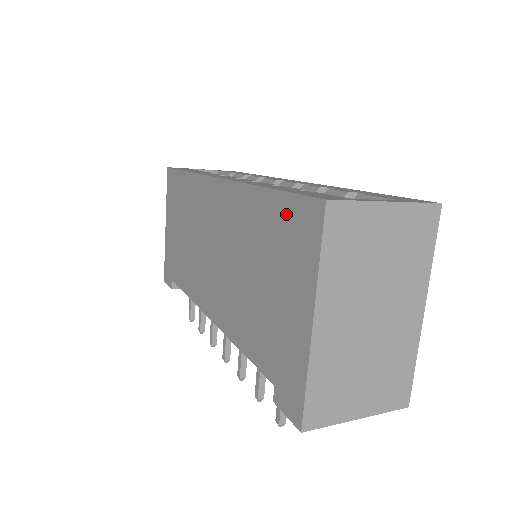
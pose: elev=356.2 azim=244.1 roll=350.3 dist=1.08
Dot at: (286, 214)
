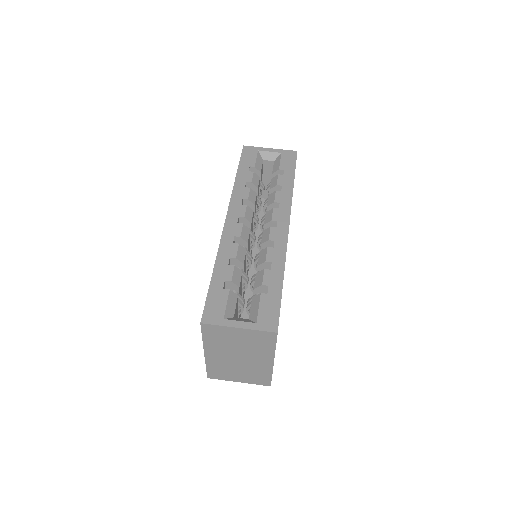
Dot at: occluded
